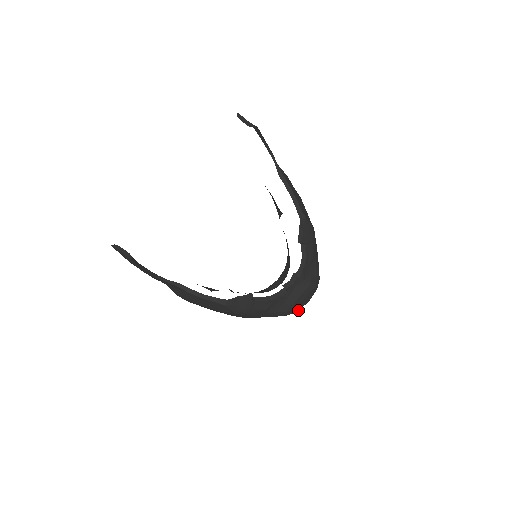
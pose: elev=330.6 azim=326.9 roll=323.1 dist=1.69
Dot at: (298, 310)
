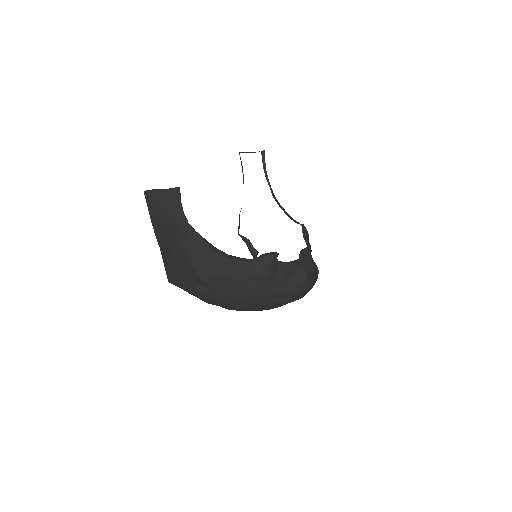
Dot at: (307, 291)
